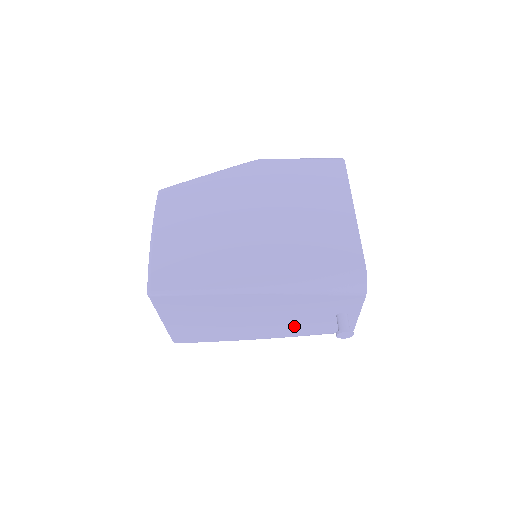
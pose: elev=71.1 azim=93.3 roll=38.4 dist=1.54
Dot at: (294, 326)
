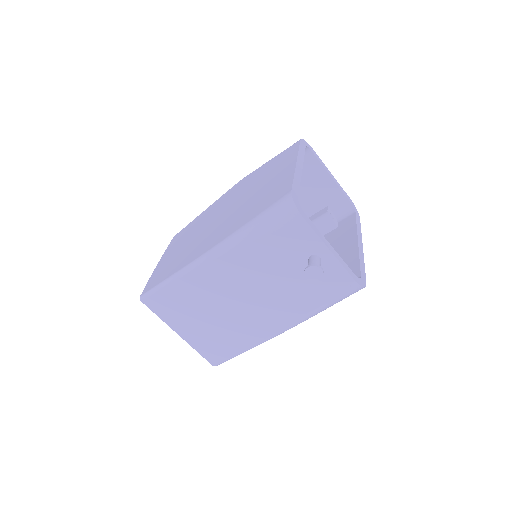
Dot at: (288, 298)
